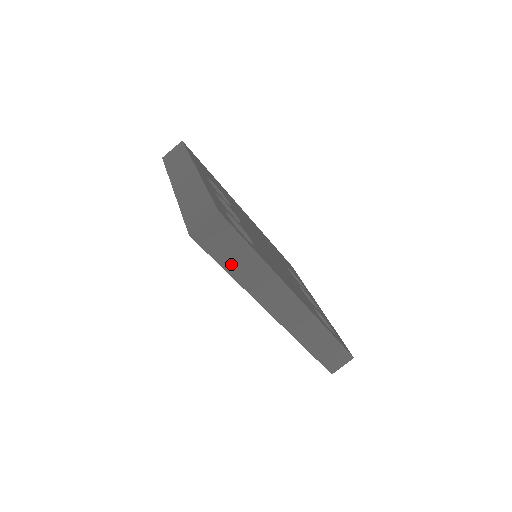
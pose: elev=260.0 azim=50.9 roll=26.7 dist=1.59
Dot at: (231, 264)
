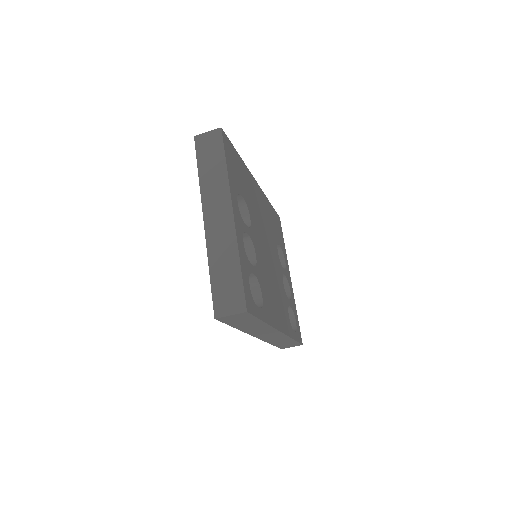
Dot at: (240, 325)
